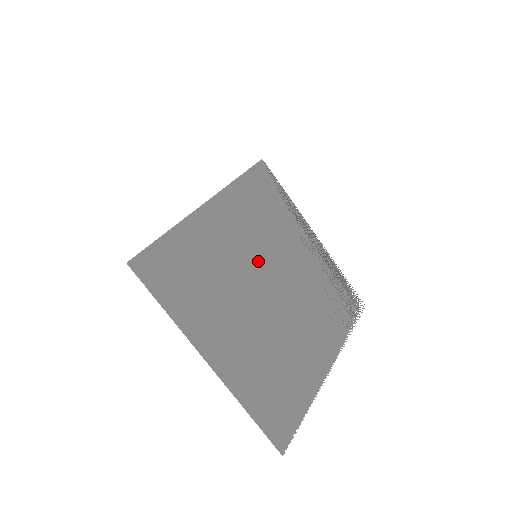
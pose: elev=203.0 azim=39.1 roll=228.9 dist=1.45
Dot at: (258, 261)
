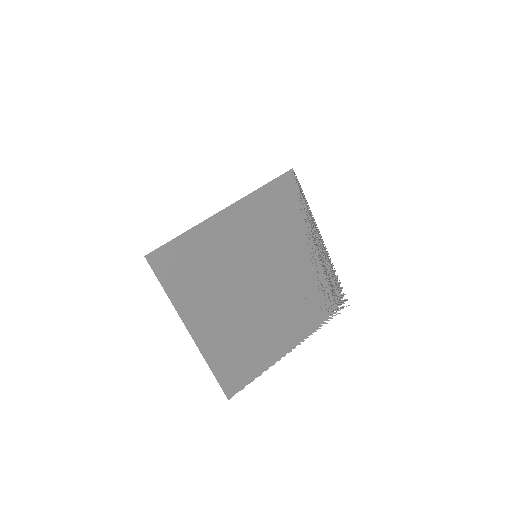
Dot at: (256, 260)
